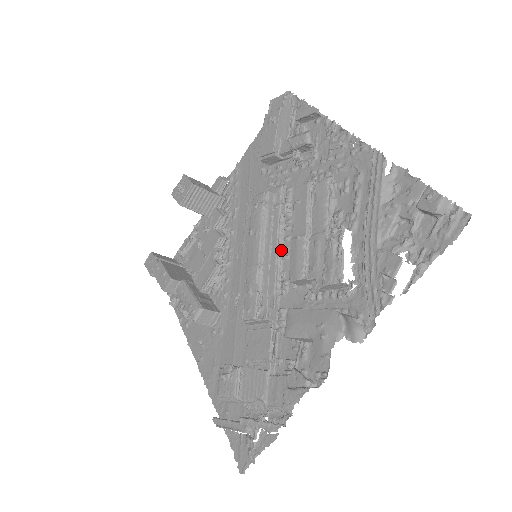
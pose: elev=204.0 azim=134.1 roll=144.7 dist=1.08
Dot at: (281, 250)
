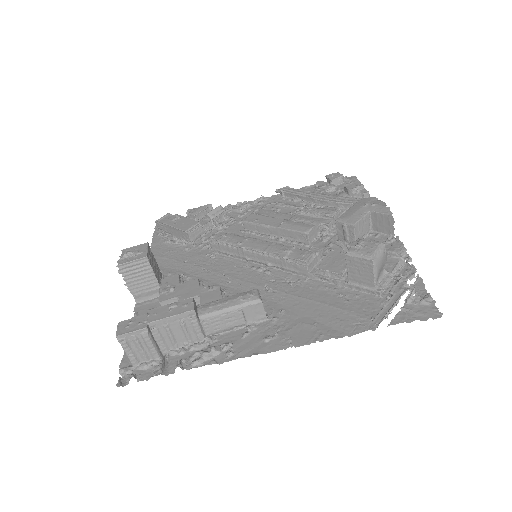
Dot at: occluded
